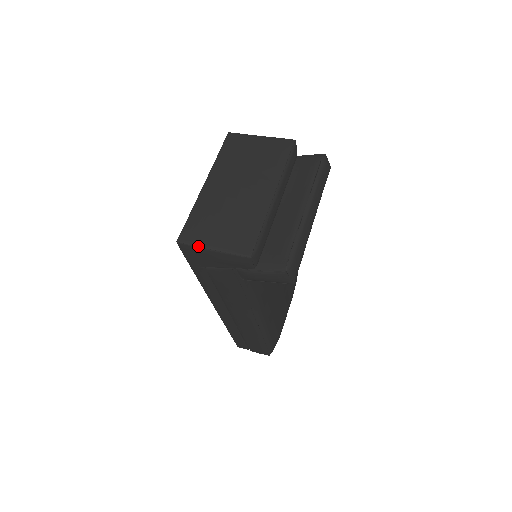
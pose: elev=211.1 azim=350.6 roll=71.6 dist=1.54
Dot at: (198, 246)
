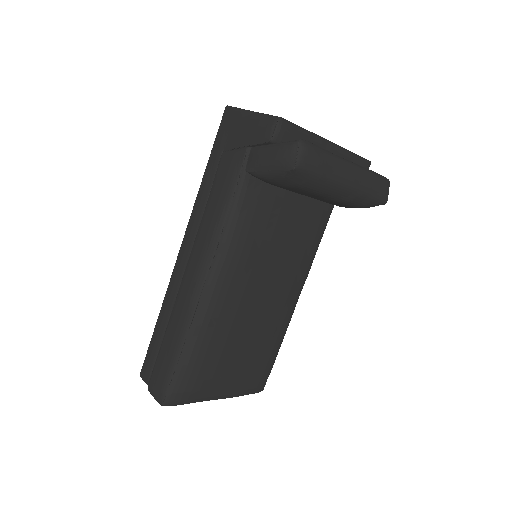
Dot at: (241, 109)
